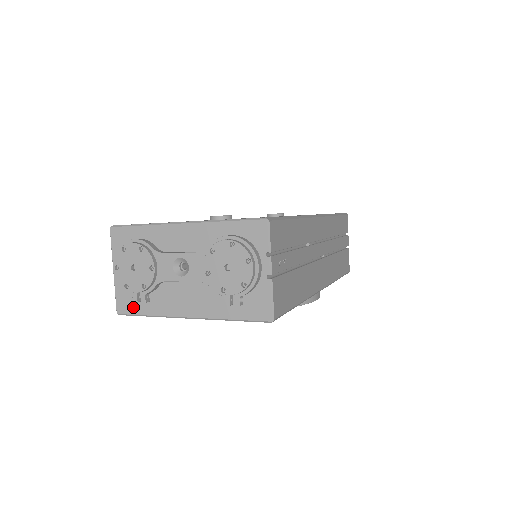
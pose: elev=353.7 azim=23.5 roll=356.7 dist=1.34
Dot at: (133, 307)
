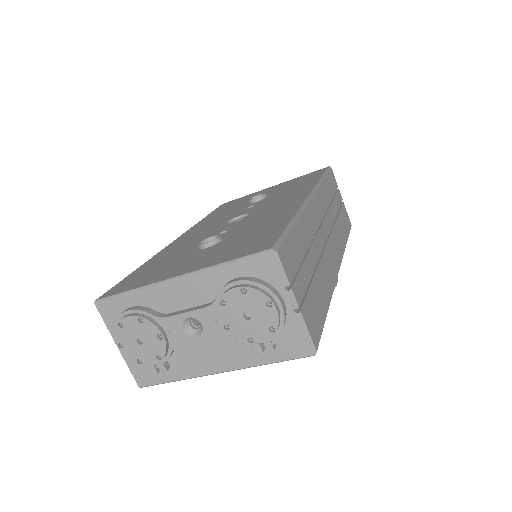
Dot at: (154, 377)
